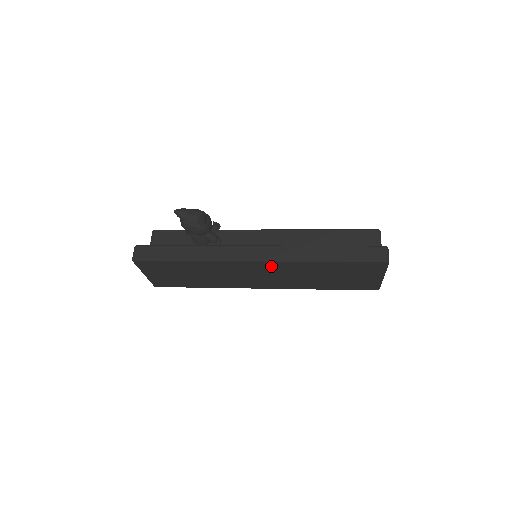
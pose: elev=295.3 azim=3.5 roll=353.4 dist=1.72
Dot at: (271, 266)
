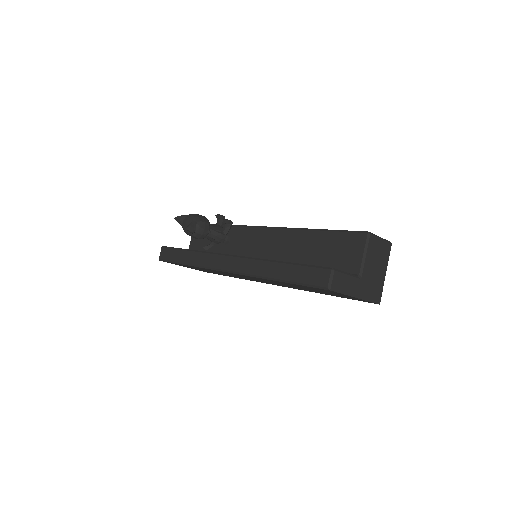
Dot at: occluded
